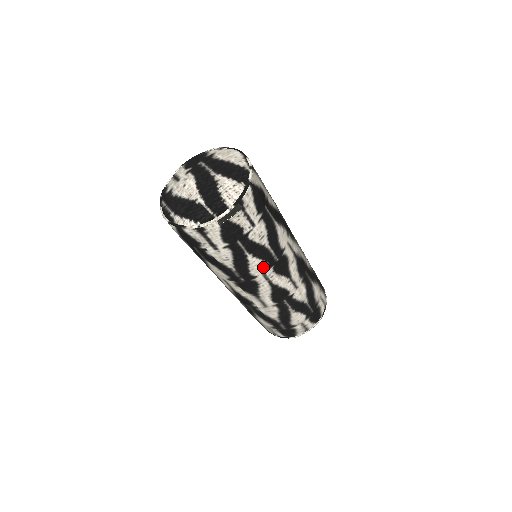
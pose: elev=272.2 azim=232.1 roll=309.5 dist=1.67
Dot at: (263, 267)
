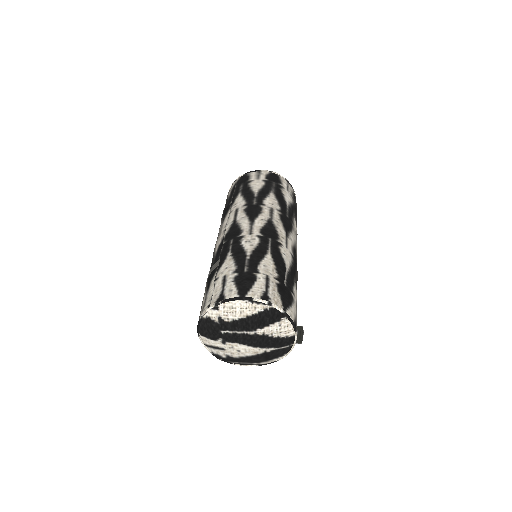
Dot at: occluded
